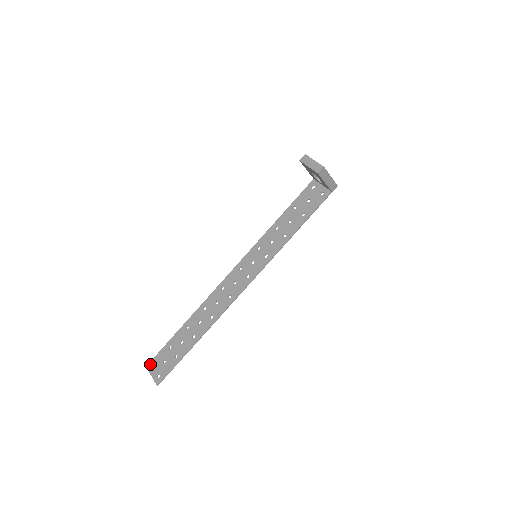
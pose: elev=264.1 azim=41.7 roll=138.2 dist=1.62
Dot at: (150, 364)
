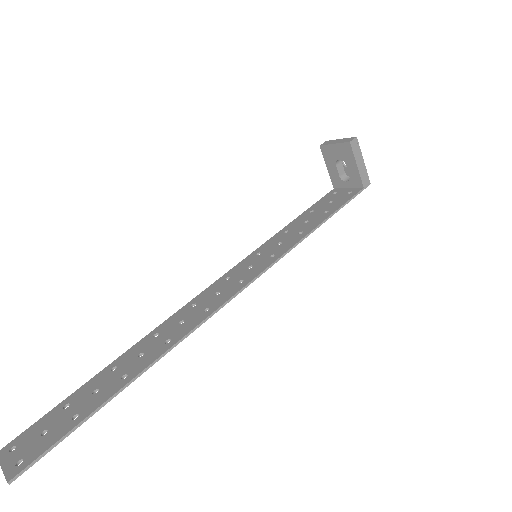
Dot at: (8, 446)
